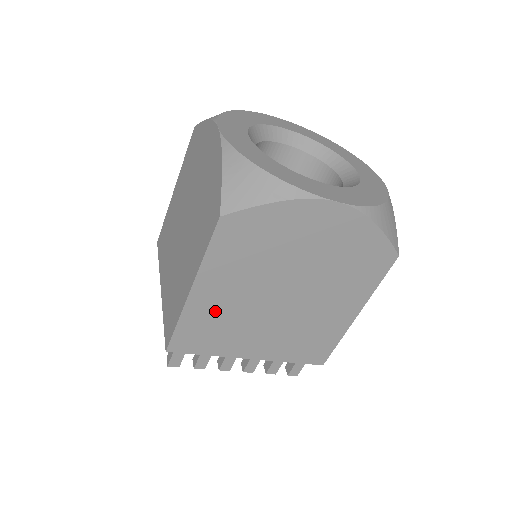
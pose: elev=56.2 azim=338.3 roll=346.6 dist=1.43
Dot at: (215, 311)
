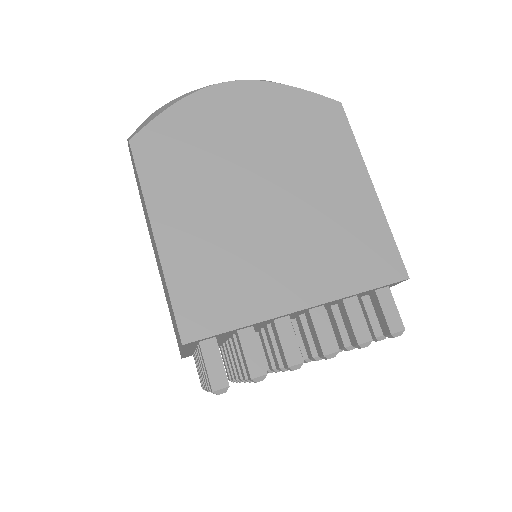
Dot at: (201, 252)
